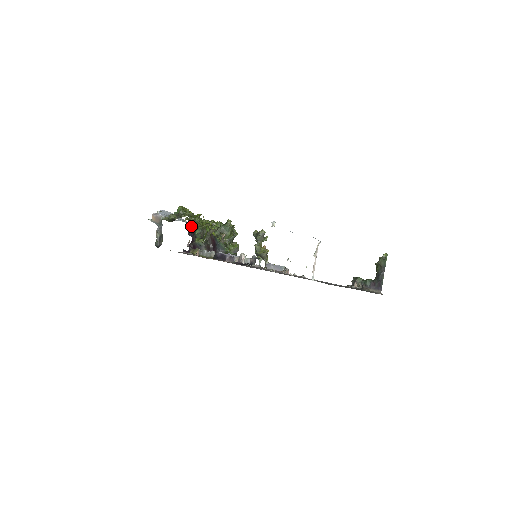
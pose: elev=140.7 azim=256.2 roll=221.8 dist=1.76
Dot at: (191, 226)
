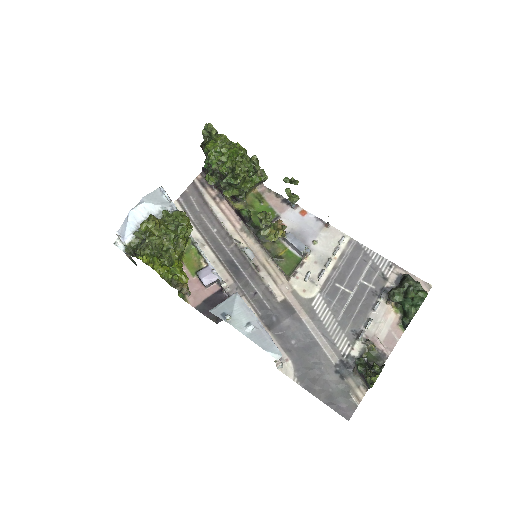
Dot at: (205, 138)
